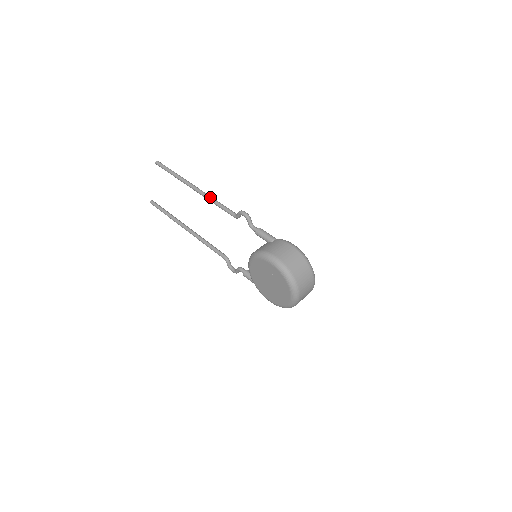
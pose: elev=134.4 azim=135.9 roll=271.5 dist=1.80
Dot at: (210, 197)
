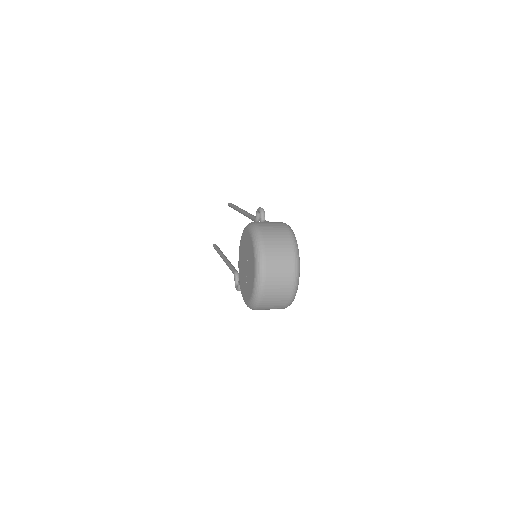
Dot at: (247, 212)
